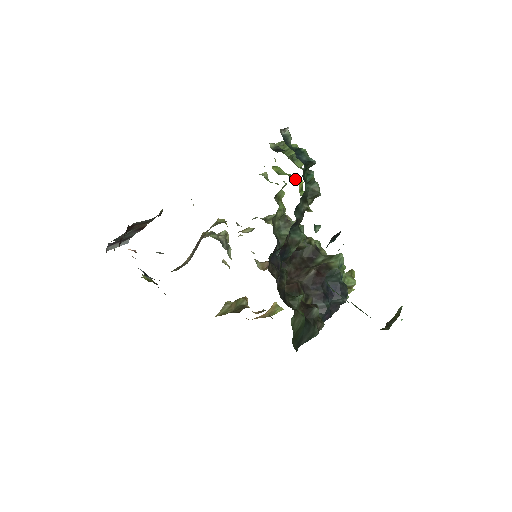
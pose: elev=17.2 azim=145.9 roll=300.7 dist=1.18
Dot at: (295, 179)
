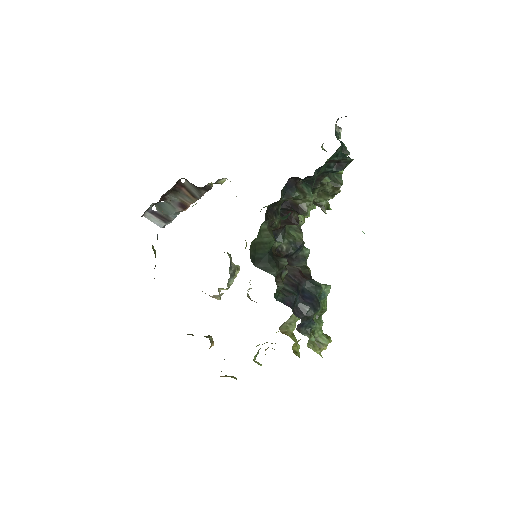
Dot at: occluded
